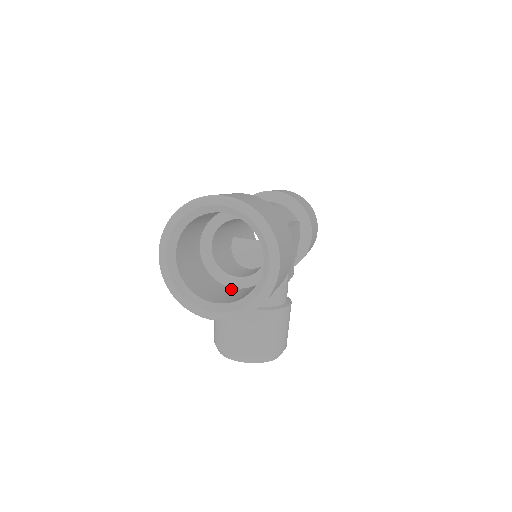
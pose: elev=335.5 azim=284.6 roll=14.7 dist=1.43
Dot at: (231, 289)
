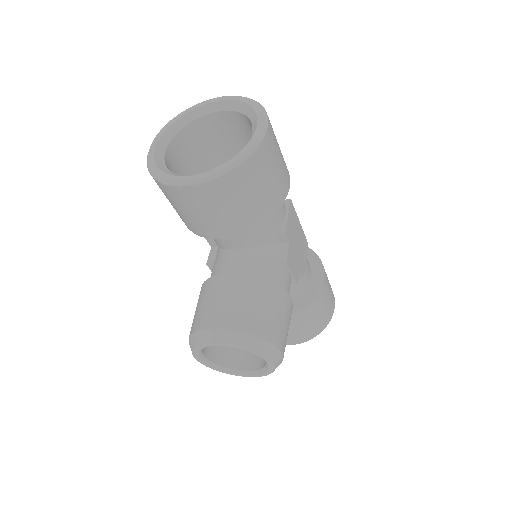
Dot at: occluded
